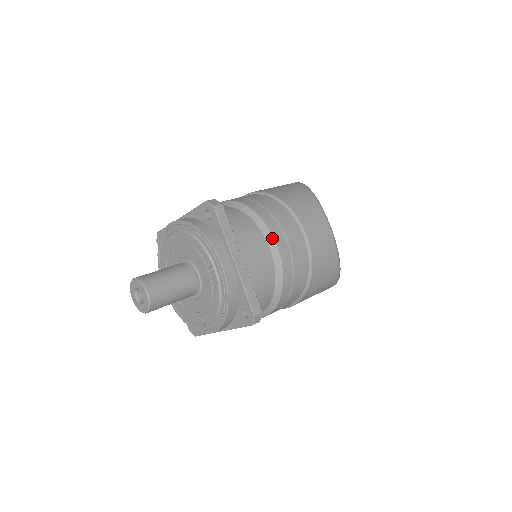
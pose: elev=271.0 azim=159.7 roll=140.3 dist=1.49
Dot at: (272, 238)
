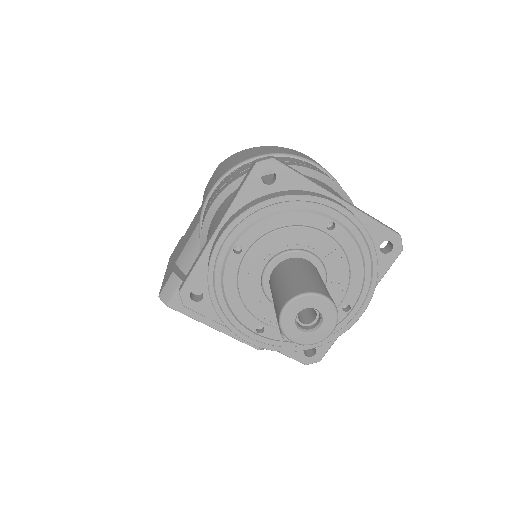
Dot at: (317, 173)
